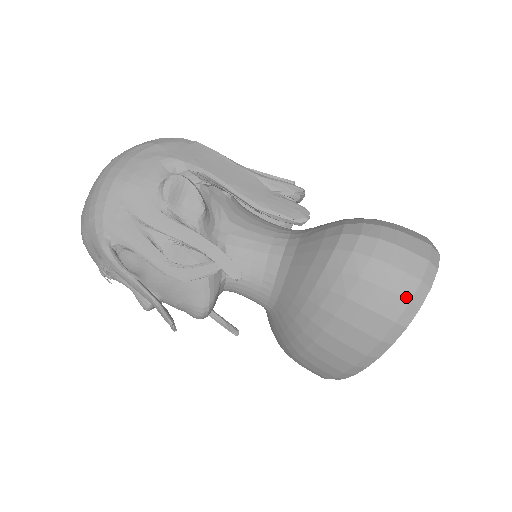
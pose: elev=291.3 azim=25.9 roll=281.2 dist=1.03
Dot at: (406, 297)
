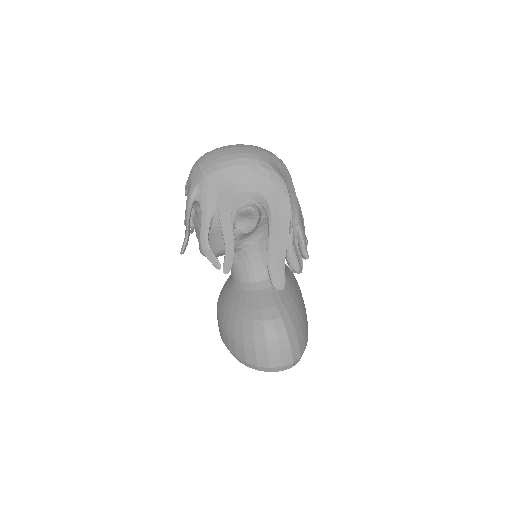
Dot at: (258, 364)
